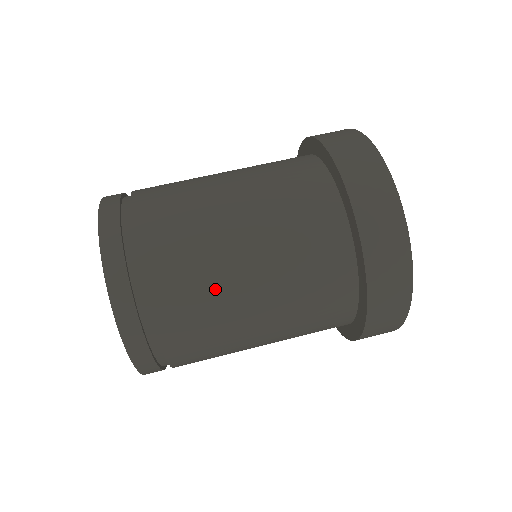
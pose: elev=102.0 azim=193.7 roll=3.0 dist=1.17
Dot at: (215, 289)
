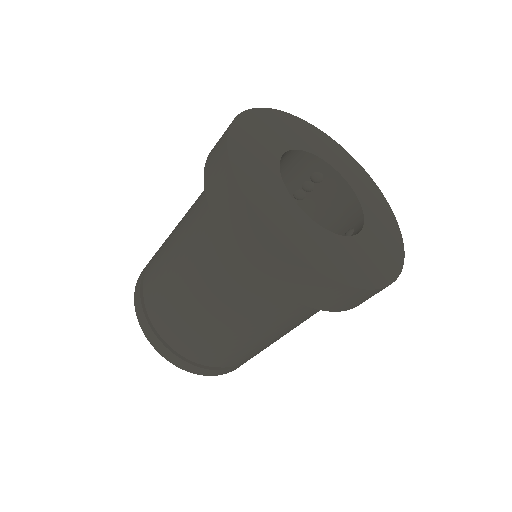
Dot at: (241, 347)
